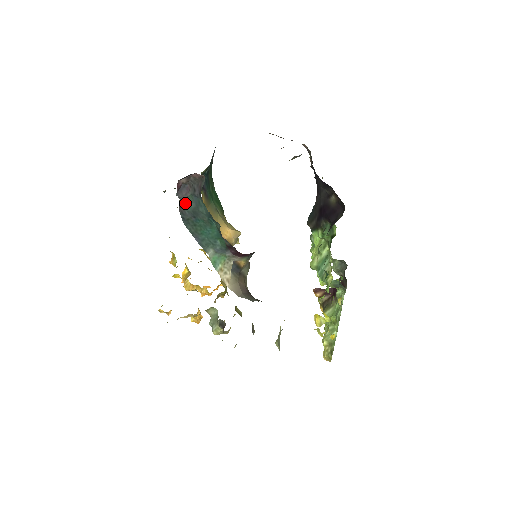
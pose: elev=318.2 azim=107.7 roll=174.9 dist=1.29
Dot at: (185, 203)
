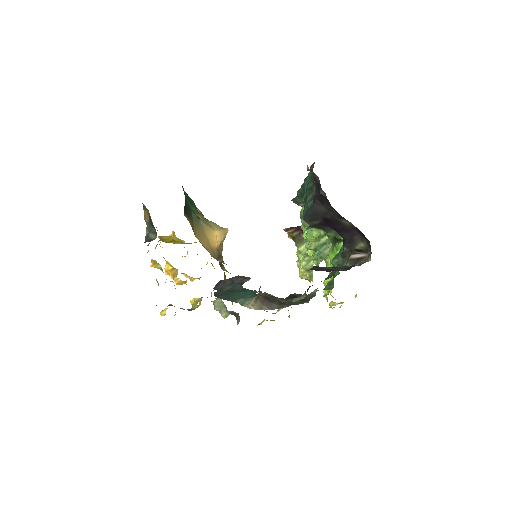
Dot at: (220, 289)
